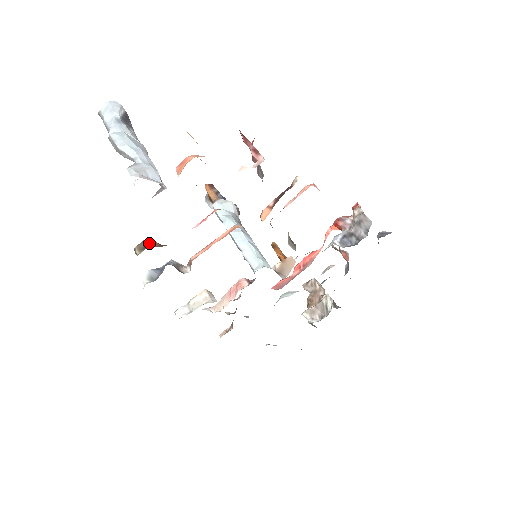
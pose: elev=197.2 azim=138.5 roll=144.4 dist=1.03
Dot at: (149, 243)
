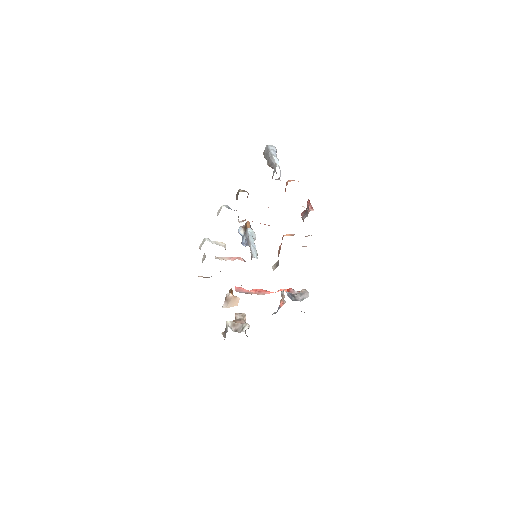
Dot at: (248, 193)
